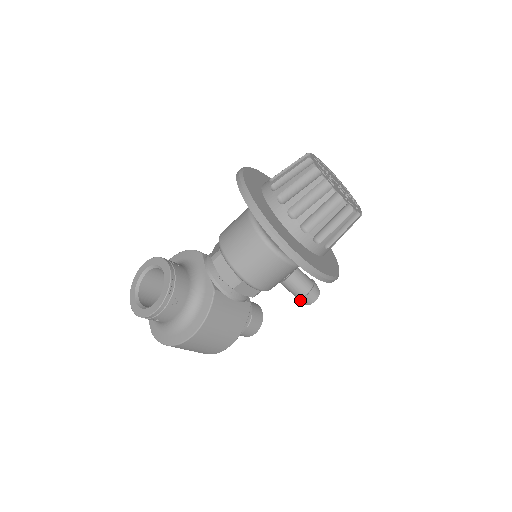
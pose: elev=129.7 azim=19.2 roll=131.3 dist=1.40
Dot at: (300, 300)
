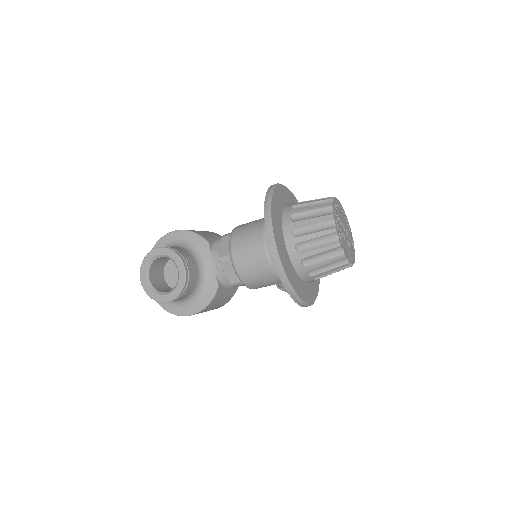
Dot at: occluded
